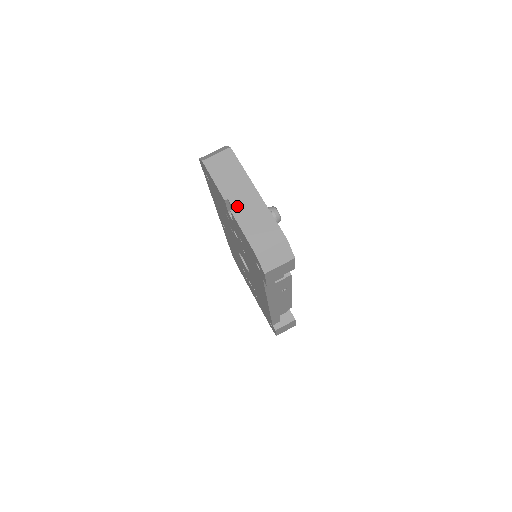
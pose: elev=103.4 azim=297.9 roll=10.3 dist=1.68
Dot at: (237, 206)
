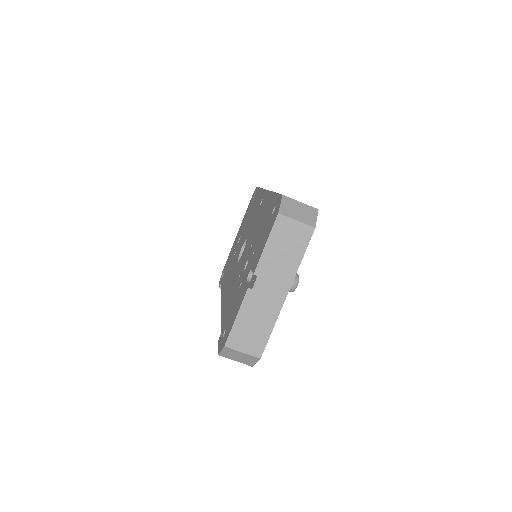
Dot at: (257, 290)
